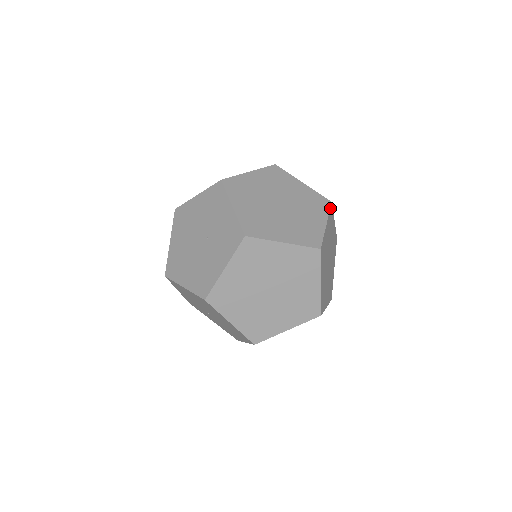
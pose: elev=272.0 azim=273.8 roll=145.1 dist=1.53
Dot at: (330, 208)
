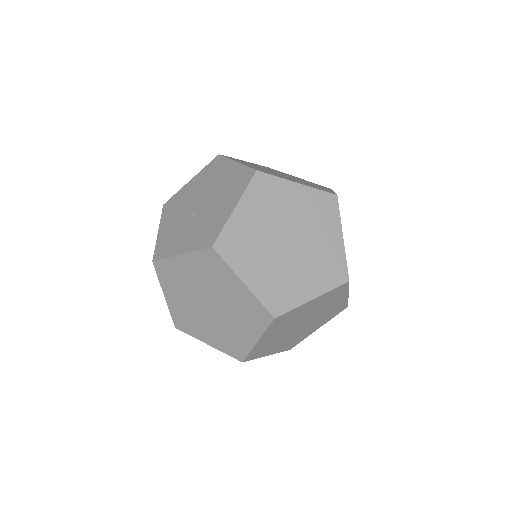
Dot at: occluded
